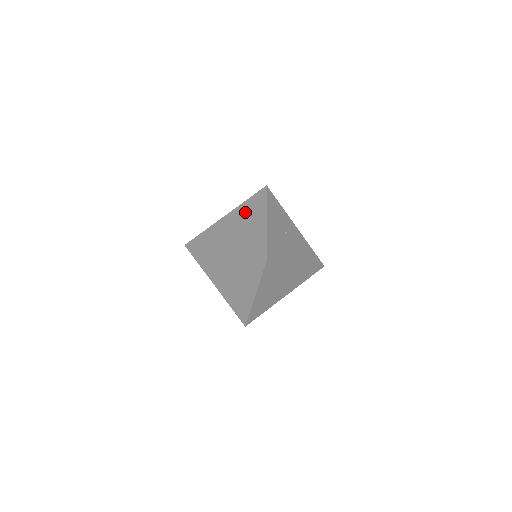
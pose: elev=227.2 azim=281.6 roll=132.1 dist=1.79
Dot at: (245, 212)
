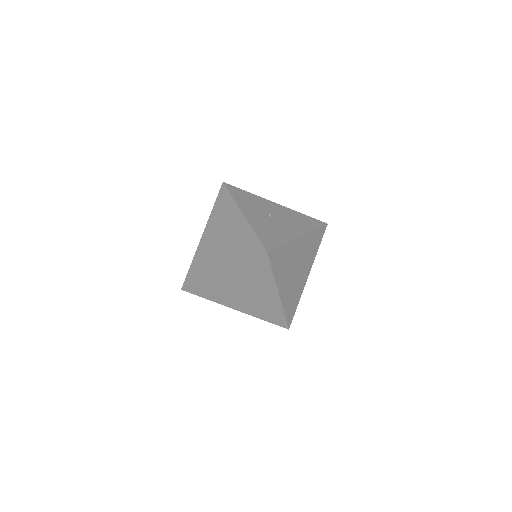
Dot at: (218, 221)
